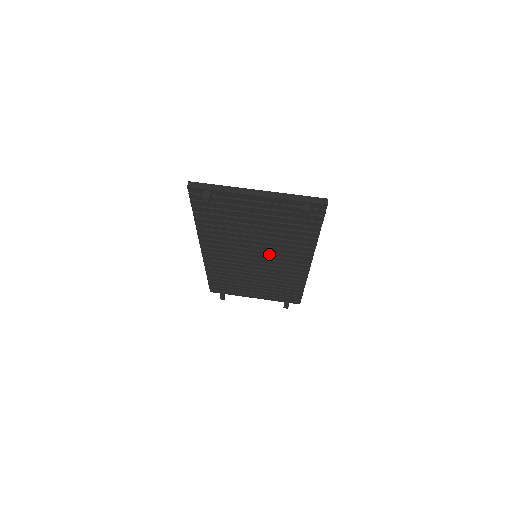
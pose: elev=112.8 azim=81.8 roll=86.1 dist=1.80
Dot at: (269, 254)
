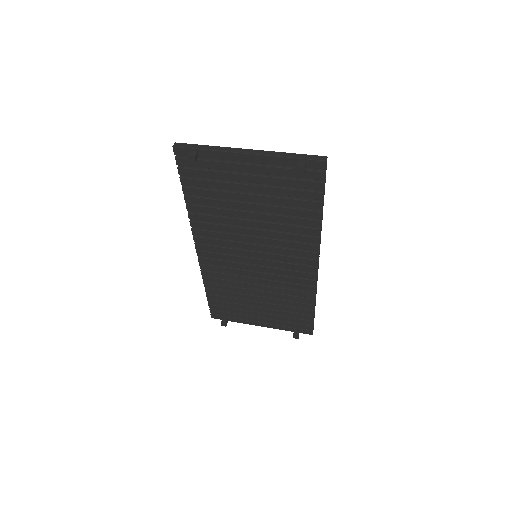
Dot at: (269, 250)
